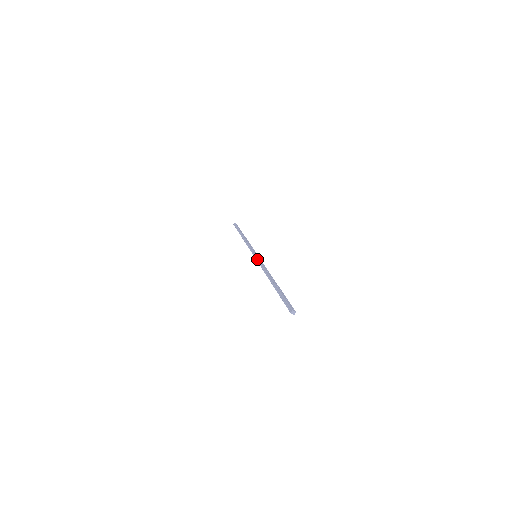
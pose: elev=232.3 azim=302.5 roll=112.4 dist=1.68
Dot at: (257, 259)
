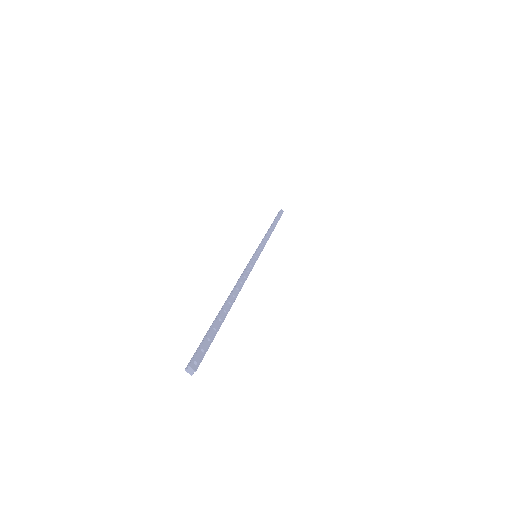
Dot at: (250, 260)
